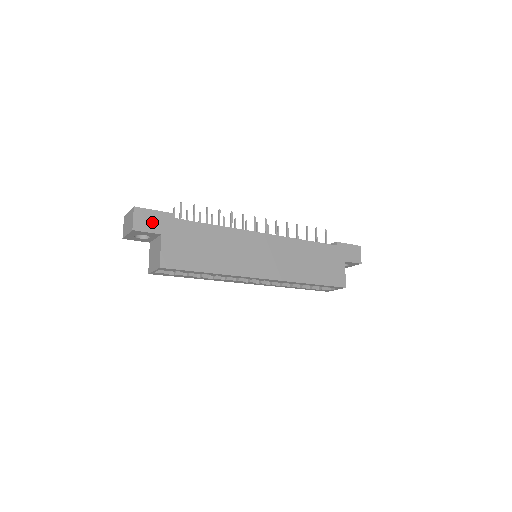
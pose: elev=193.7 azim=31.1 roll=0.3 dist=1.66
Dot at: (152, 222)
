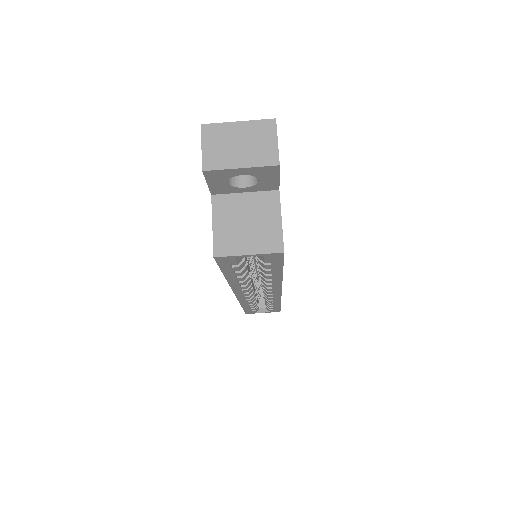
Dot at: occluded
